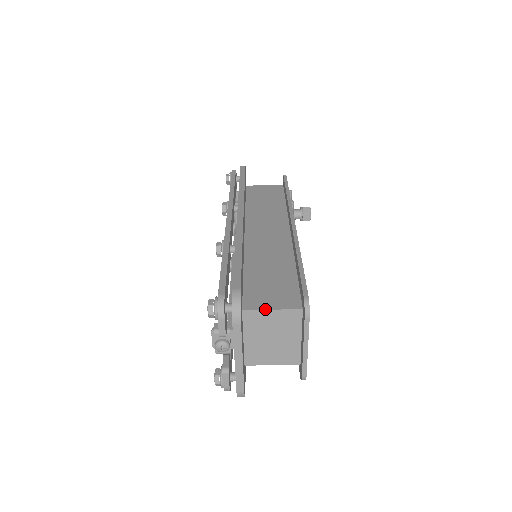
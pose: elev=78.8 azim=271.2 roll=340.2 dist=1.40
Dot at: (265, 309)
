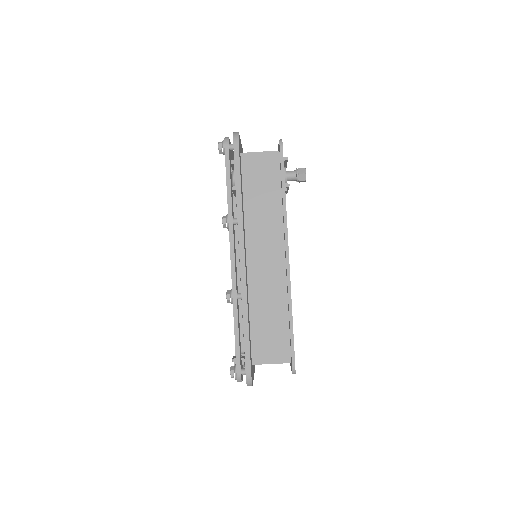
Dot at: occluded
